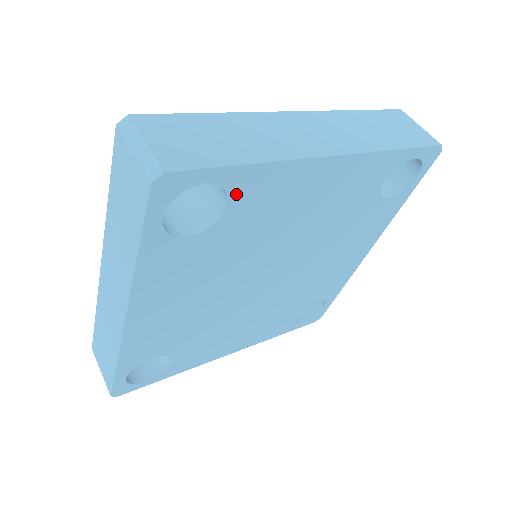
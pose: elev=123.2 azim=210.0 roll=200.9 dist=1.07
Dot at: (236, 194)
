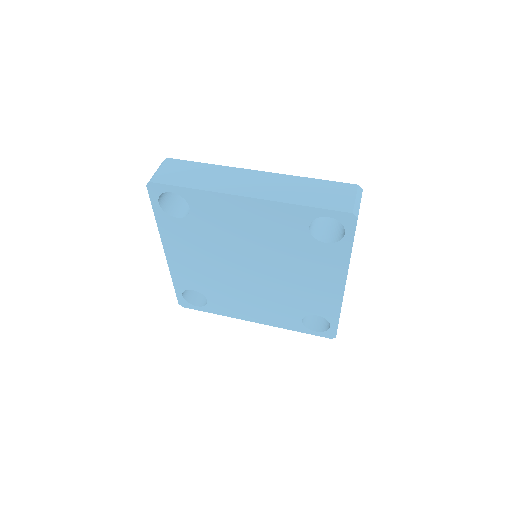
Dot at: (192, 202)
